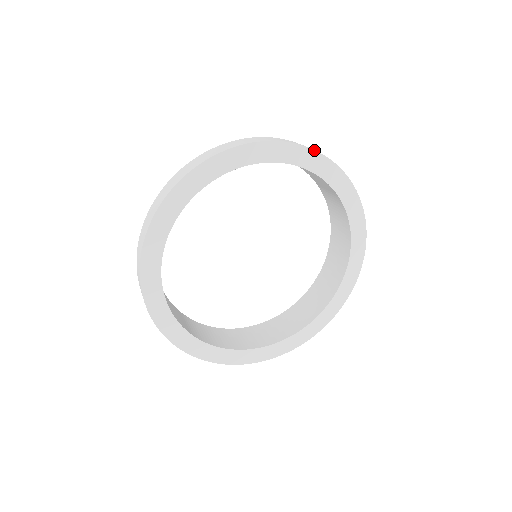
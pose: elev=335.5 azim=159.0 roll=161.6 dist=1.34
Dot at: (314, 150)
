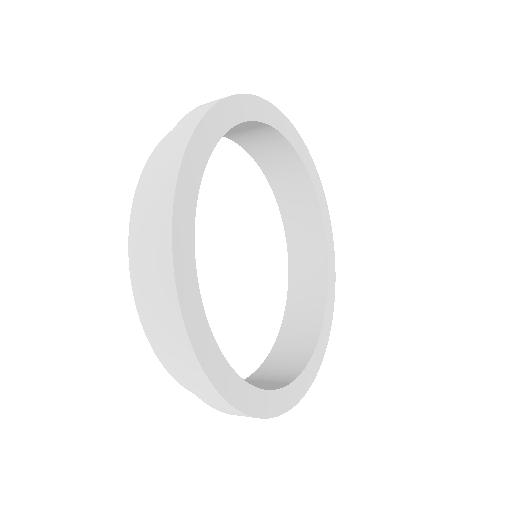
Dot at: (276, 108)
